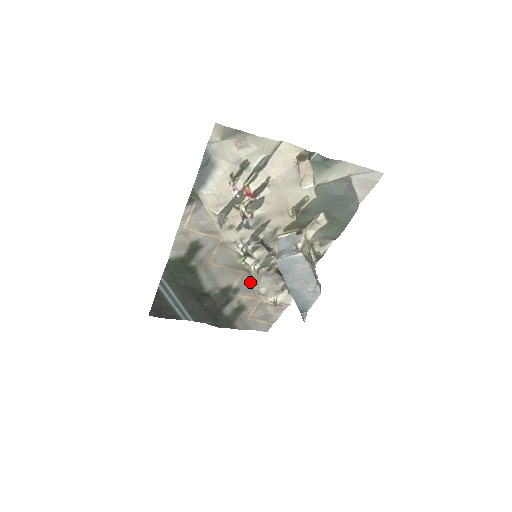
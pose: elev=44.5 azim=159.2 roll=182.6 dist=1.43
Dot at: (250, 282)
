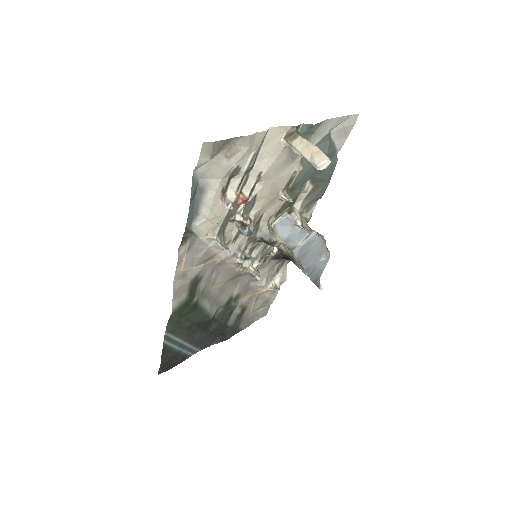
Dot at: (249, 282)
